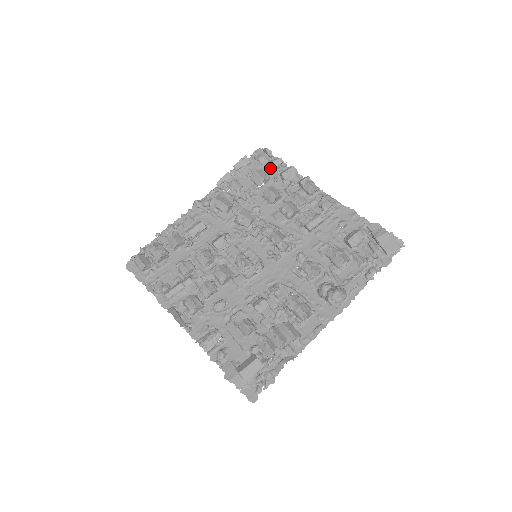
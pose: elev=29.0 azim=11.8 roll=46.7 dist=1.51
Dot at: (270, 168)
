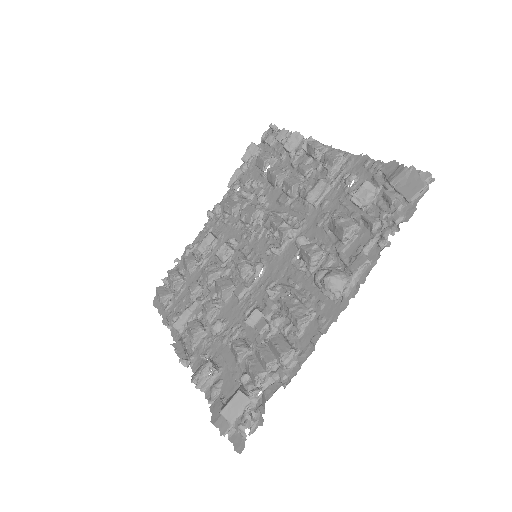
Dot at: (278, 145)
